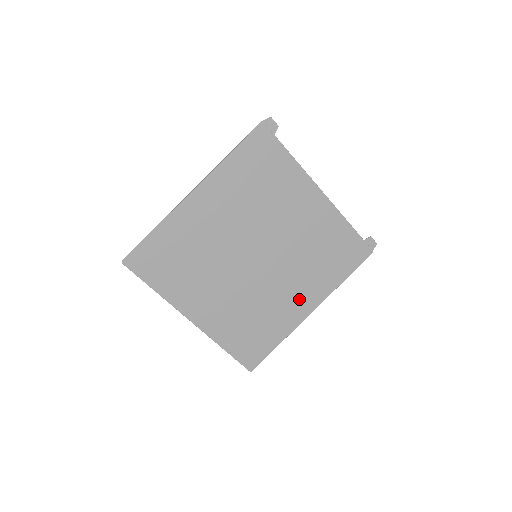
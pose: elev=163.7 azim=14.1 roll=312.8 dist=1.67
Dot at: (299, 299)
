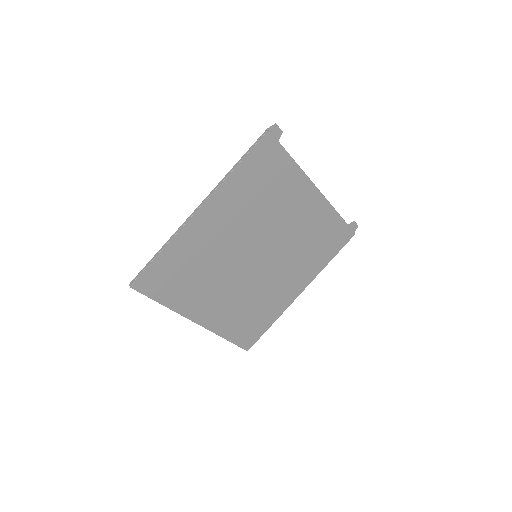
Dot at: (291, 285)
